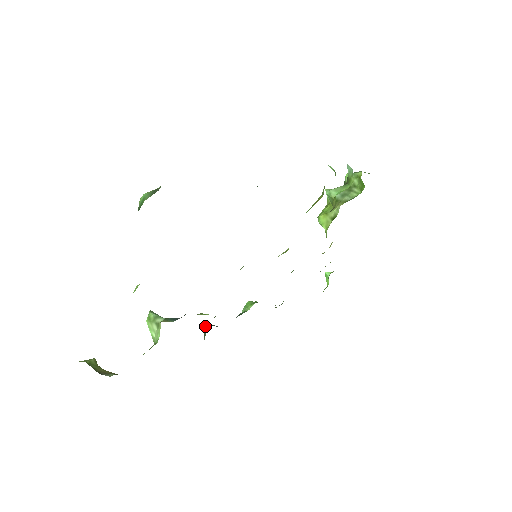
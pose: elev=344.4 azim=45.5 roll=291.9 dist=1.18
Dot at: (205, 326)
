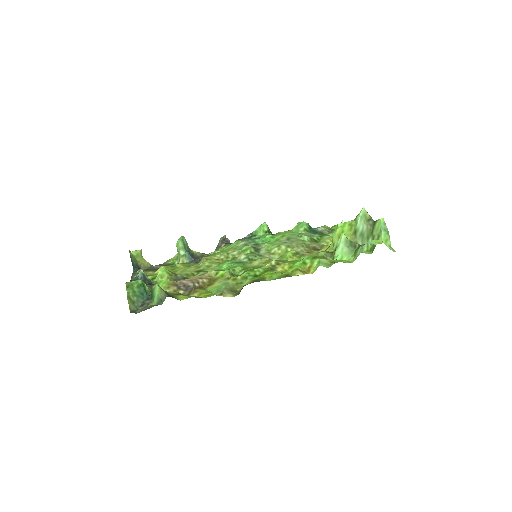
Dot at: (220, 240)
